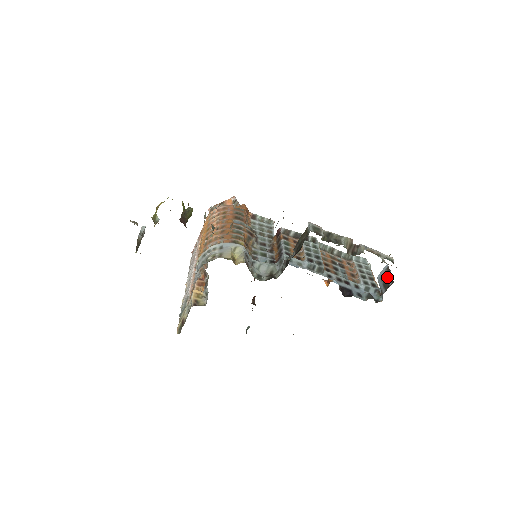
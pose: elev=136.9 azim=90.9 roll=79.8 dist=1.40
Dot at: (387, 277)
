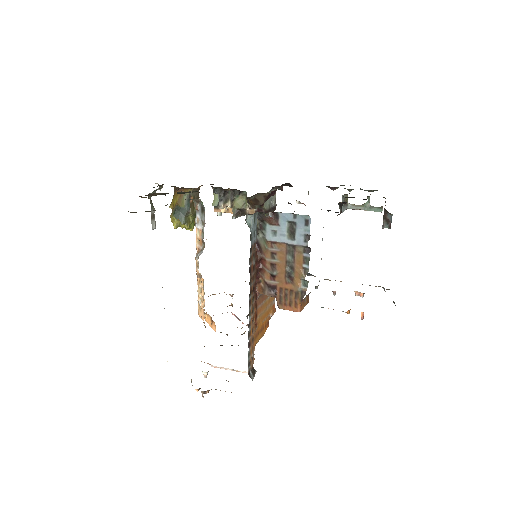
Dot at: occluded
